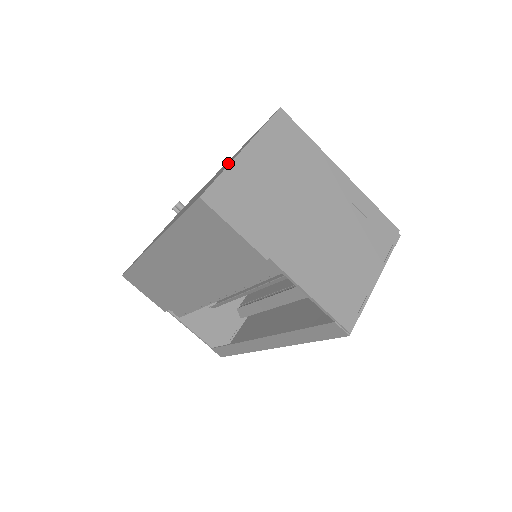
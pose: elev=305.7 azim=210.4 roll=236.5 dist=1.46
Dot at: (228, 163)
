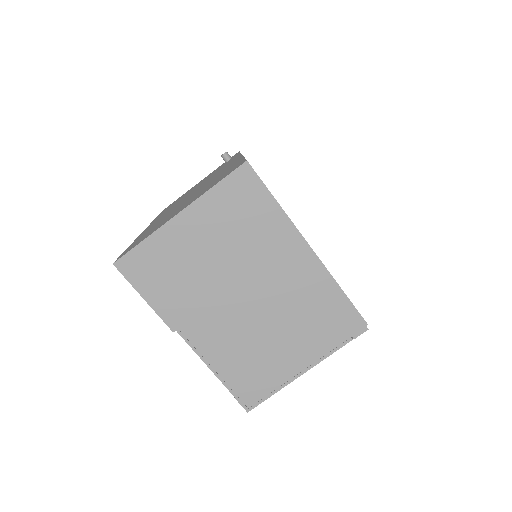
Dot at: (184, 205)
